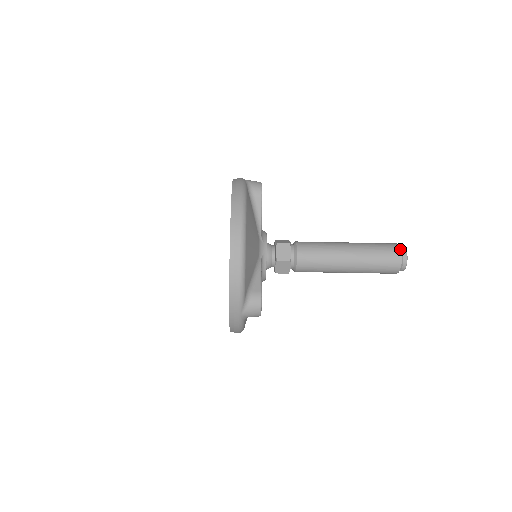
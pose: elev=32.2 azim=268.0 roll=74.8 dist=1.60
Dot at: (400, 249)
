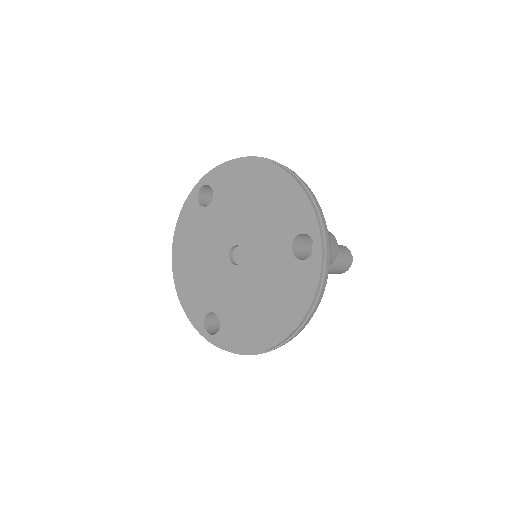
Dot at: occluded
